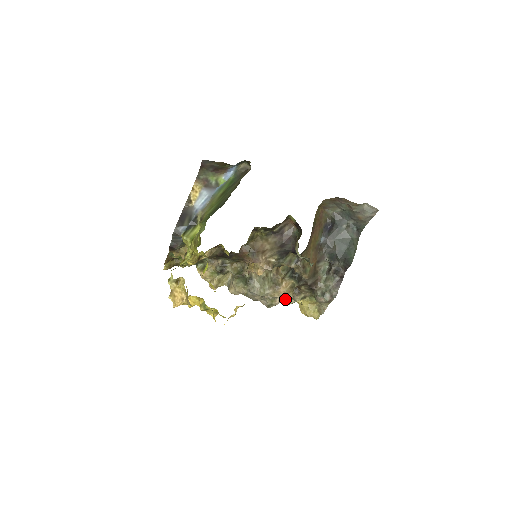
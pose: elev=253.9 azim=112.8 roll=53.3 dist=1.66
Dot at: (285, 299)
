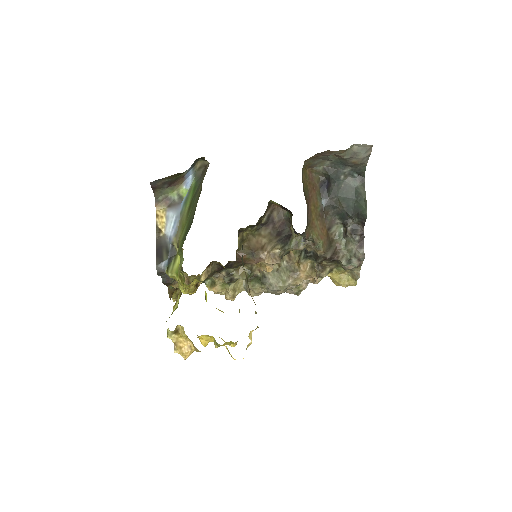
Dot at: occluded
